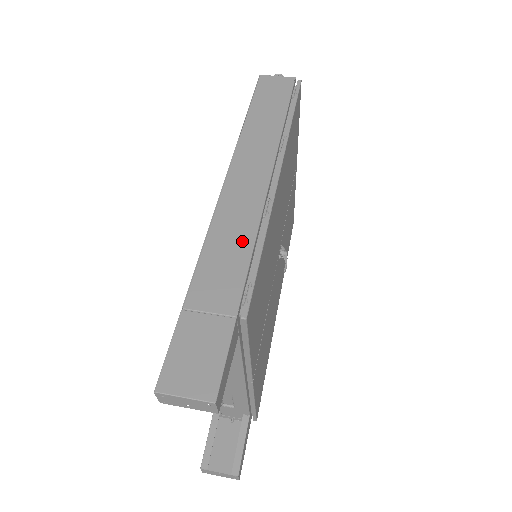
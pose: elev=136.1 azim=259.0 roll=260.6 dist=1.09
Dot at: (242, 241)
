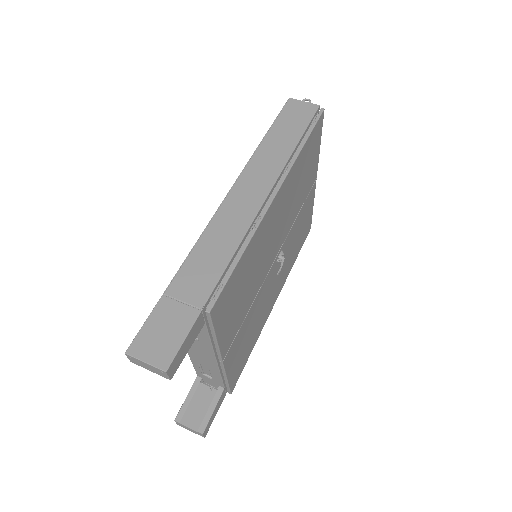
Dot at: (226, 248)
